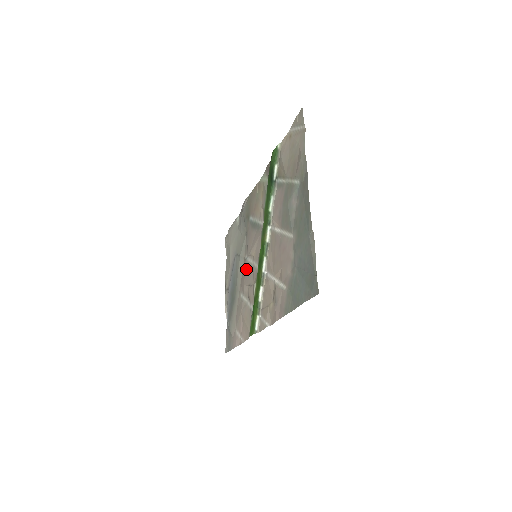
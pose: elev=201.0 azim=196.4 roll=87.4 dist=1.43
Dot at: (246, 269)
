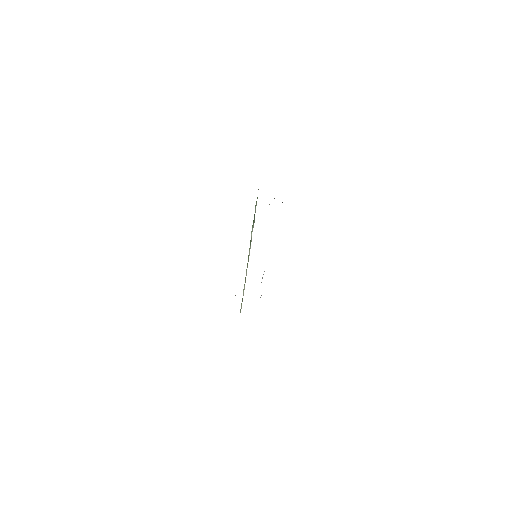
Dot at: occluded
